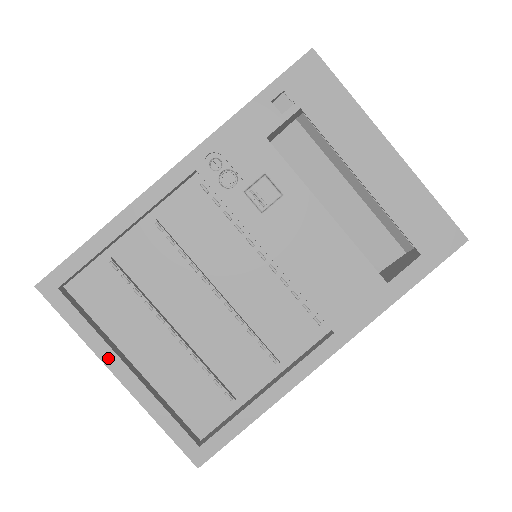
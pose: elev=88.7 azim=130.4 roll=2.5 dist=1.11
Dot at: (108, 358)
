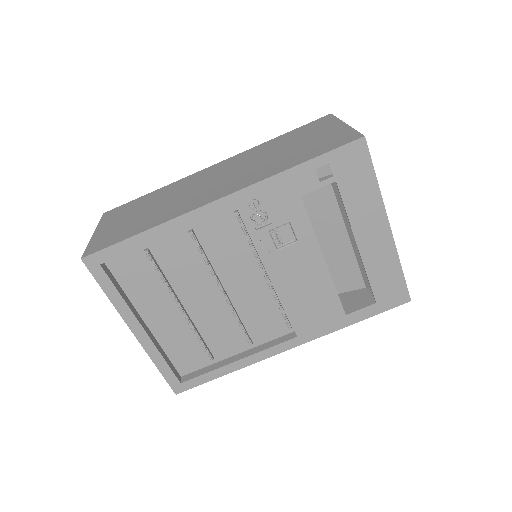
Dot at: (129, 319)
